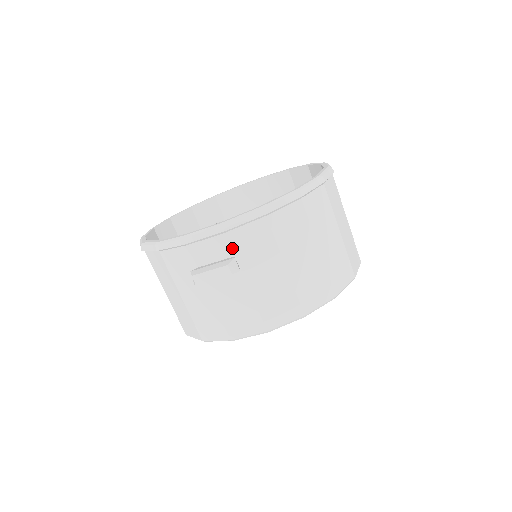
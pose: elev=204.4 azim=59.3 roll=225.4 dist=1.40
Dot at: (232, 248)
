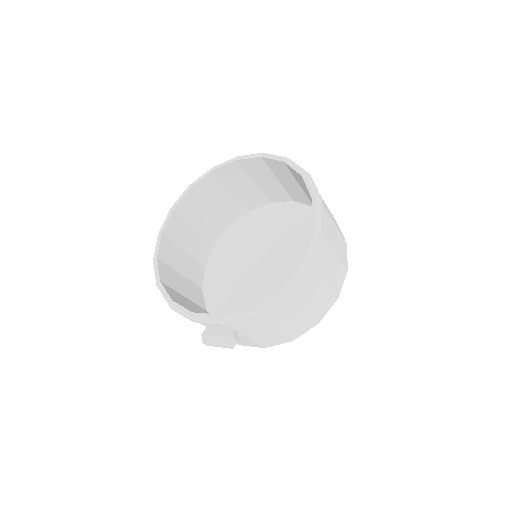
Dot at: (231, 327)
